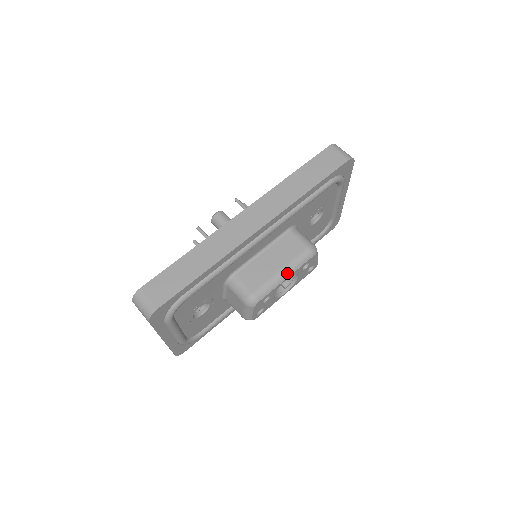
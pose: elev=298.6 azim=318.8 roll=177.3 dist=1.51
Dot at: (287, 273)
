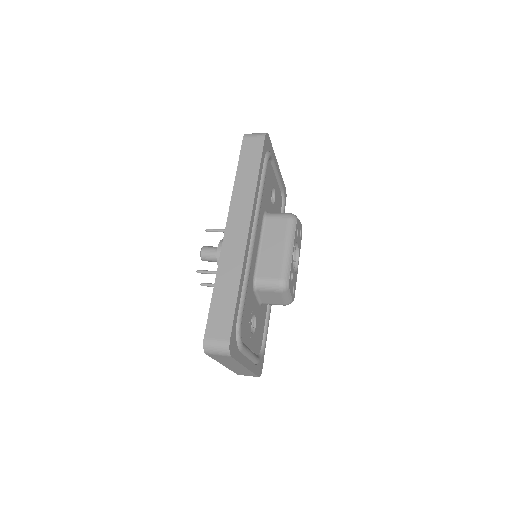
Dot at: (290, 246)
